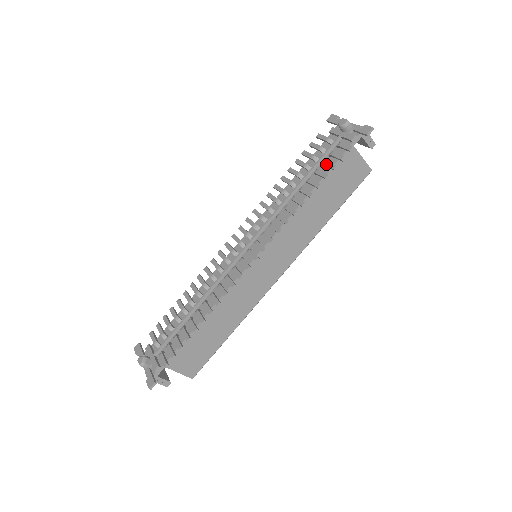
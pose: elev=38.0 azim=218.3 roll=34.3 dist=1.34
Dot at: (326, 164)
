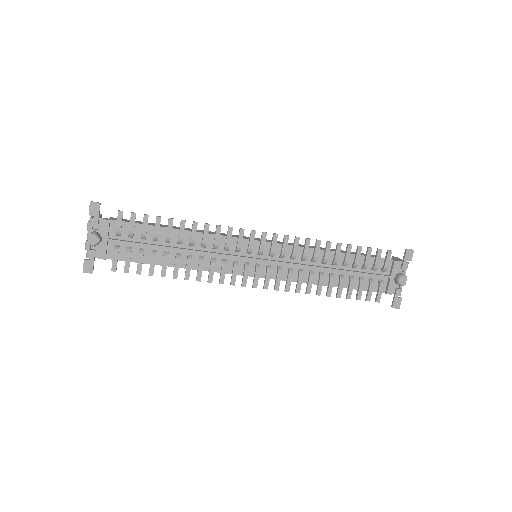
Dot at: (360, 289)
